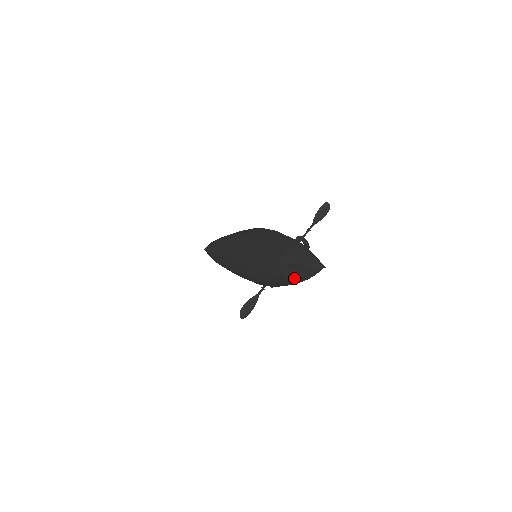
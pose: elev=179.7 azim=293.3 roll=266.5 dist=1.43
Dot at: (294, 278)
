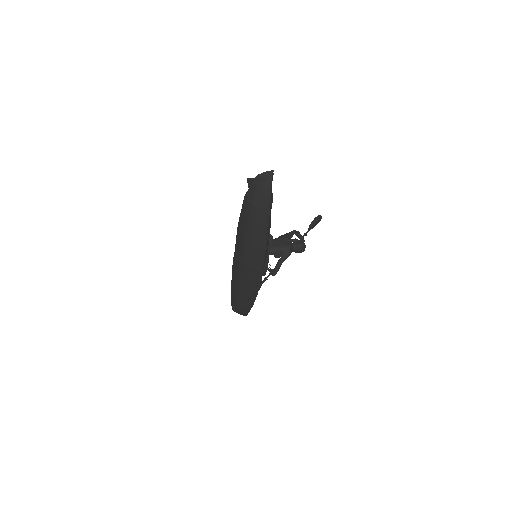
Dot at: (259, 202)
